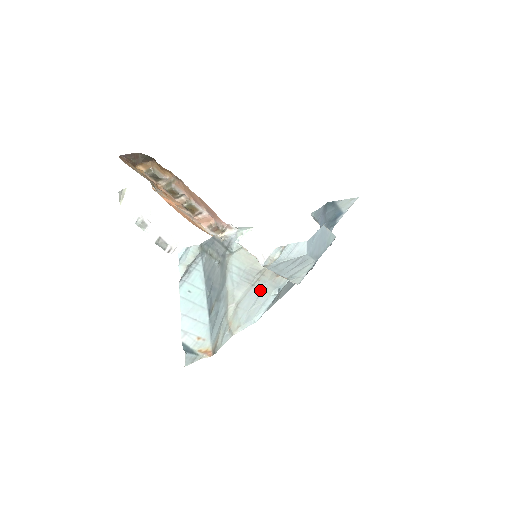
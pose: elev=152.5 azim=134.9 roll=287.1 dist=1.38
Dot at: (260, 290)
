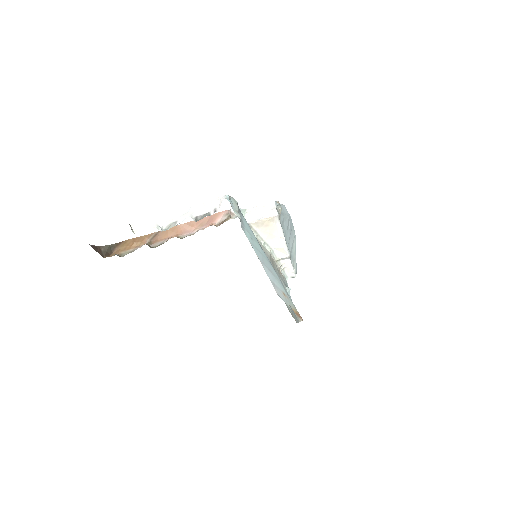
Dot at: occluded
